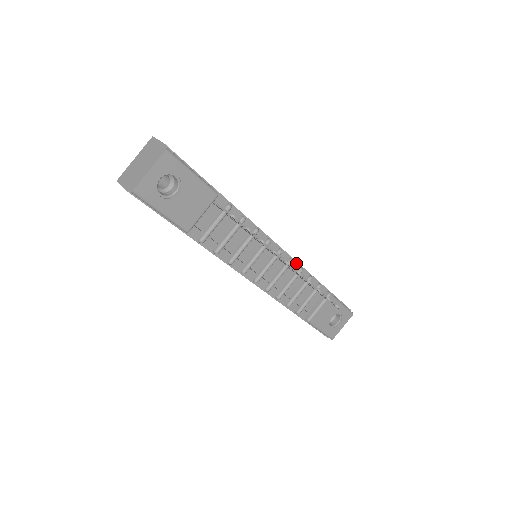
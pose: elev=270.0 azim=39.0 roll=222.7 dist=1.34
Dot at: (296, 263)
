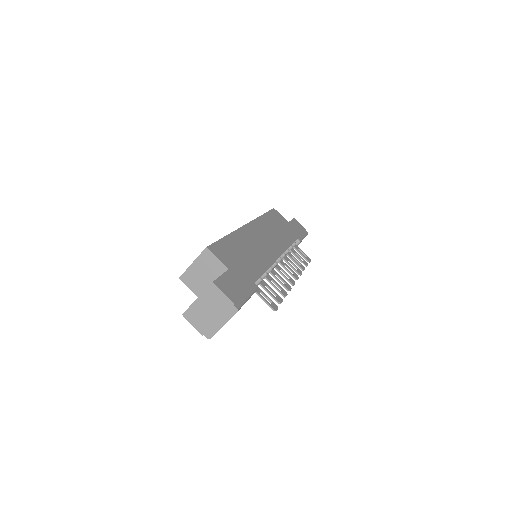
Dot at: occluded
